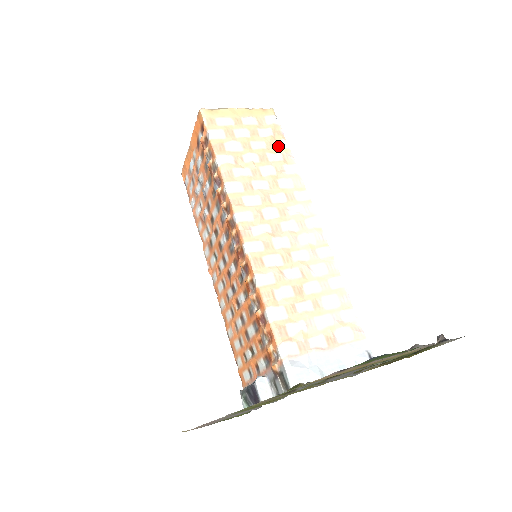
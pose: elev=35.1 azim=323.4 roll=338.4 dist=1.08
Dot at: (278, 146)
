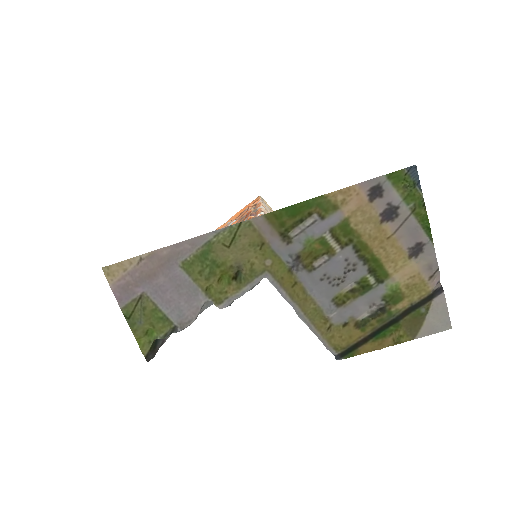
Dot at: occluded
